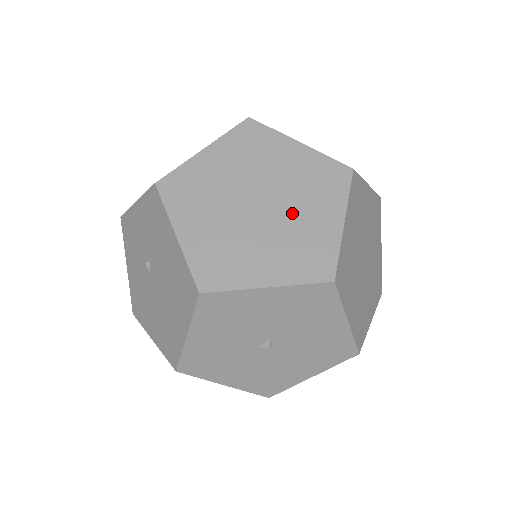
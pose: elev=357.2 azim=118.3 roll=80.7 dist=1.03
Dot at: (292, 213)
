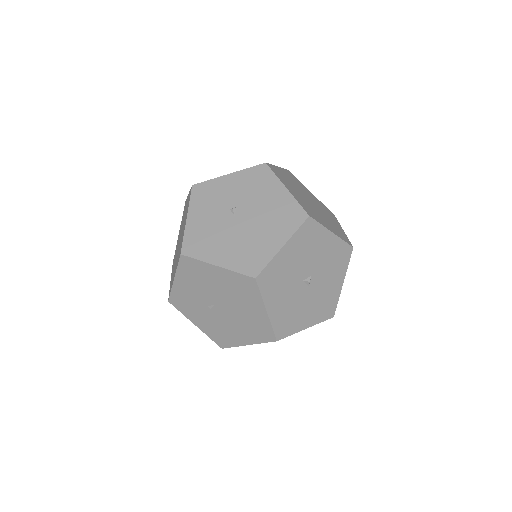
Dot at: (324, 214)
